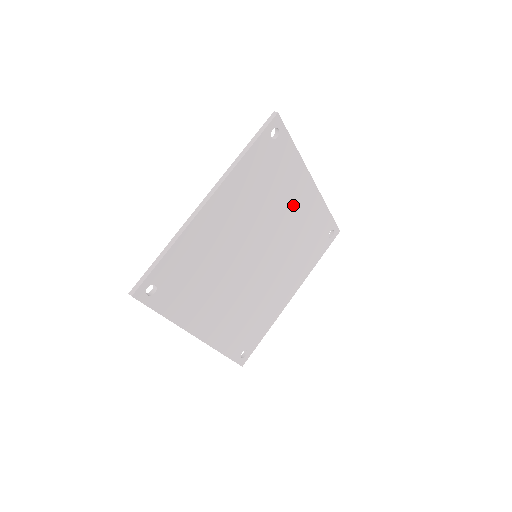
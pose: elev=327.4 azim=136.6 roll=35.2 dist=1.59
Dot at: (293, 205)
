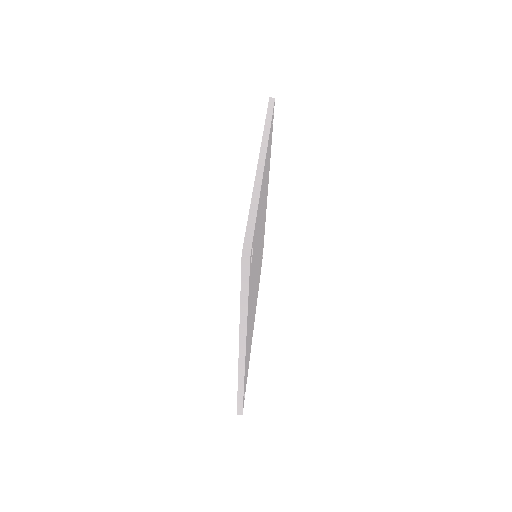
Dot at: (265, 207)
